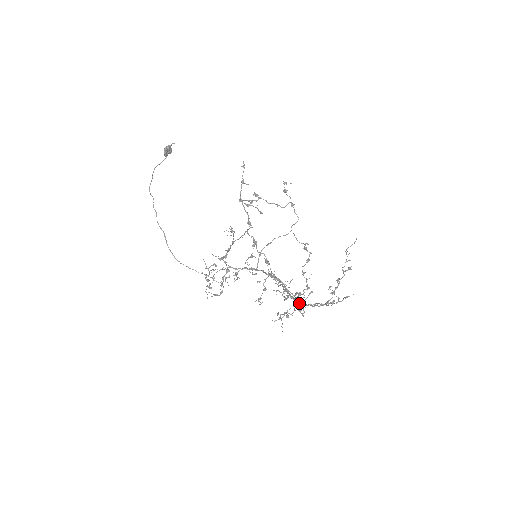
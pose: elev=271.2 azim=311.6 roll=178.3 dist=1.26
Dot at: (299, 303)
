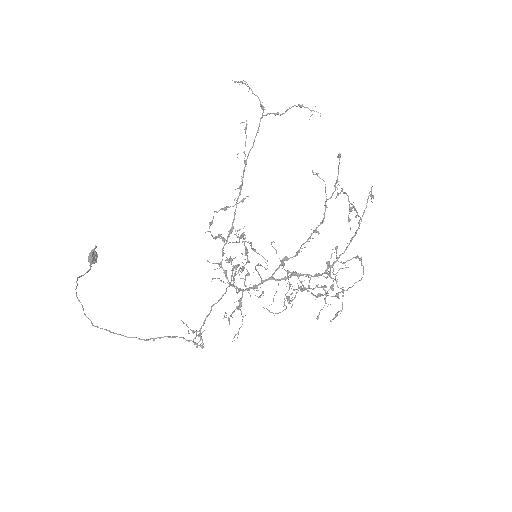
Dot at: (333, 262)
